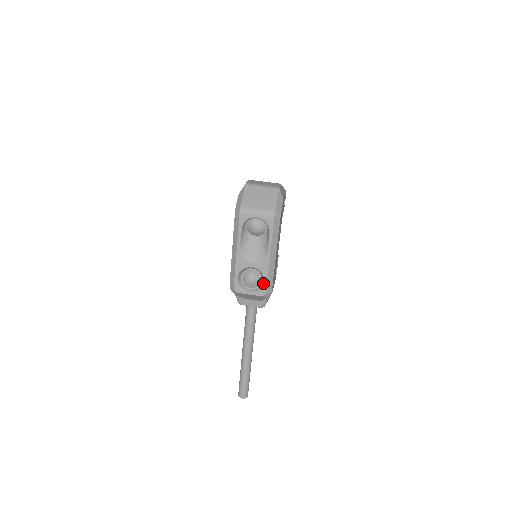
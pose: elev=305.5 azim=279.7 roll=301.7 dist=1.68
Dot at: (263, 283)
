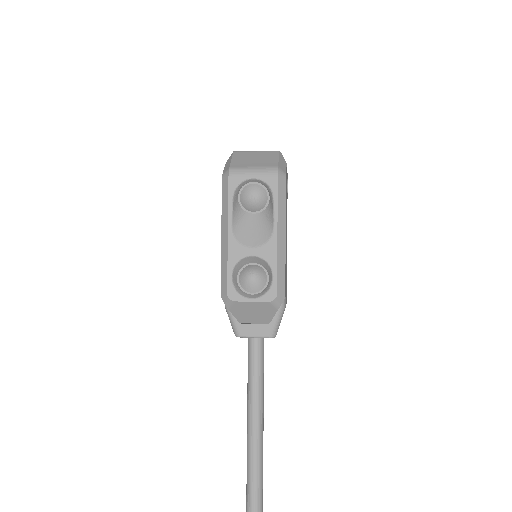
Dot at: (271, 280)
